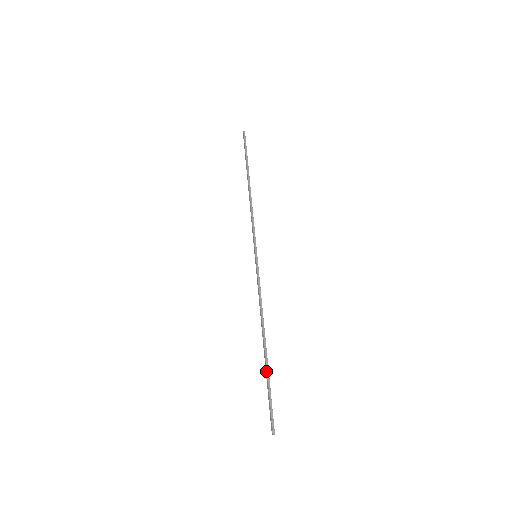
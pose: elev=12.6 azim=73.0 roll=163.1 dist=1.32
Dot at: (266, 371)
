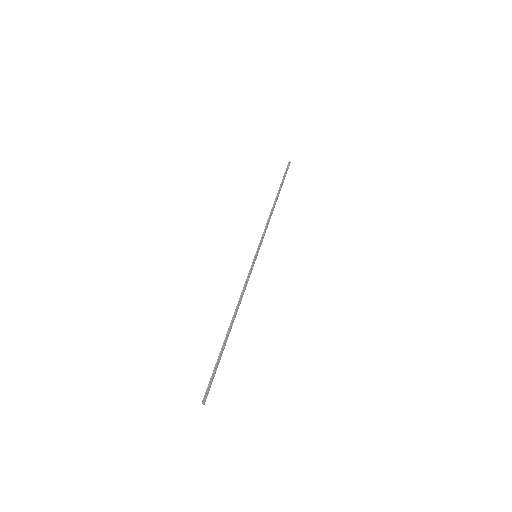
Dot at: (221, 349)
